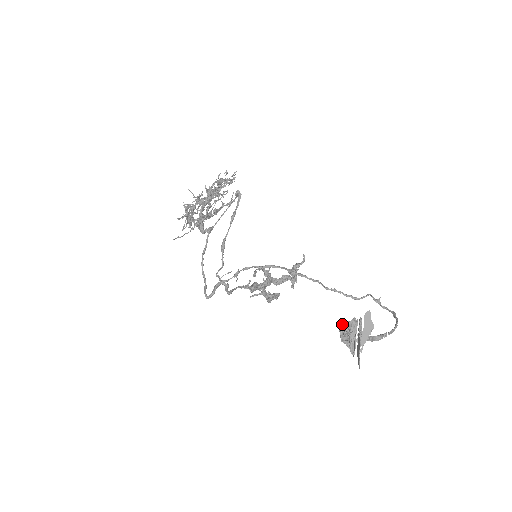
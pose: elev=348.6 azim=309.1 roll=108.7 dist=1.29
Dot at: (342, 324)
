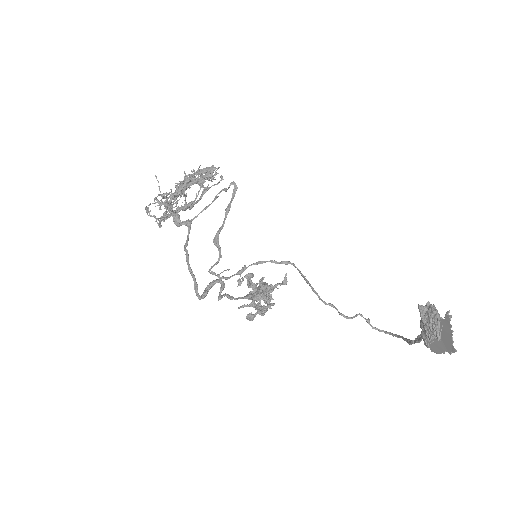
Dot at: (421, 308)
